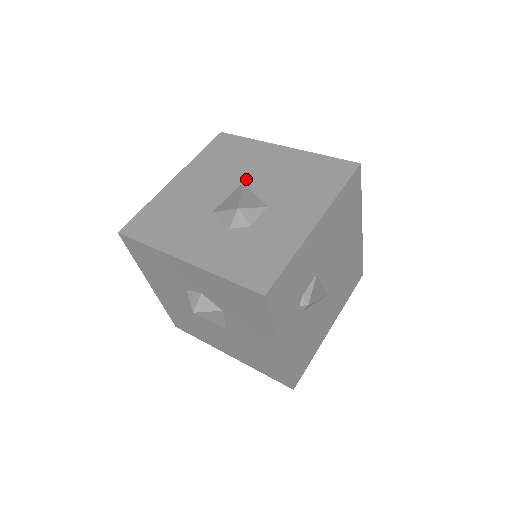
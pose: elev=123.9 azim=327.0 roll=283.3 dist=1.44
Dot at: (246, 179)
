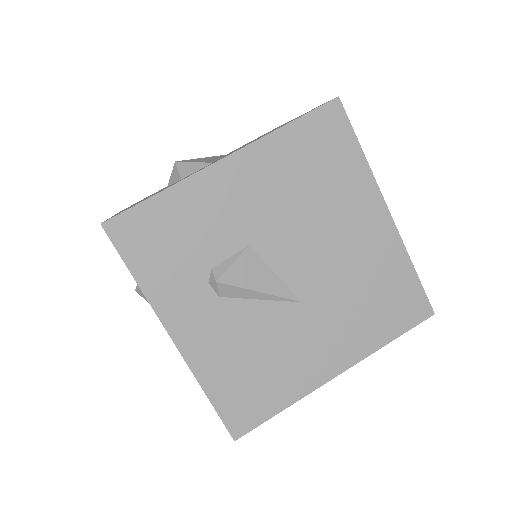
Dot at: occluded
